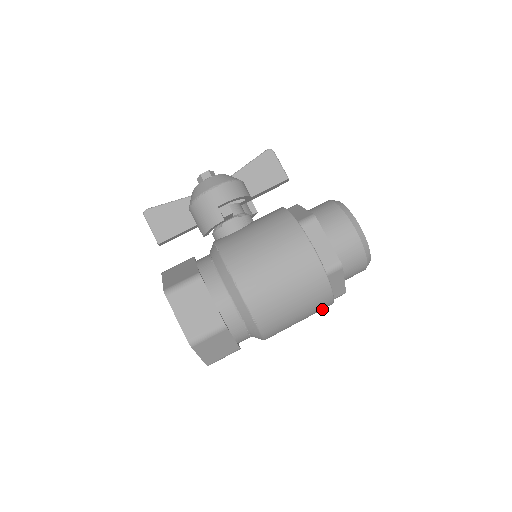
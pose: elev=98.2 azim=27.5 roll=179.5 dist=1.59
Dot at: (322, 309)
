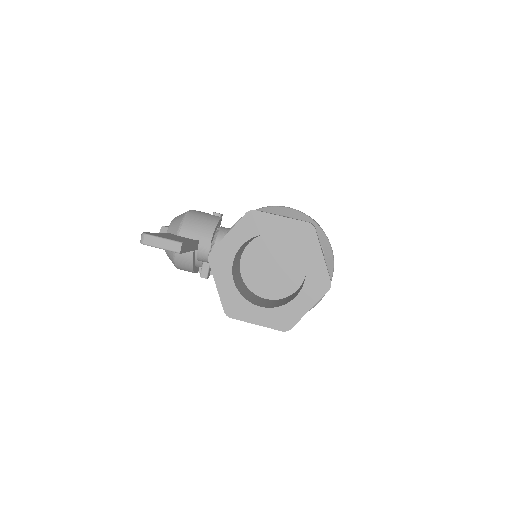
Dot at: occluded
